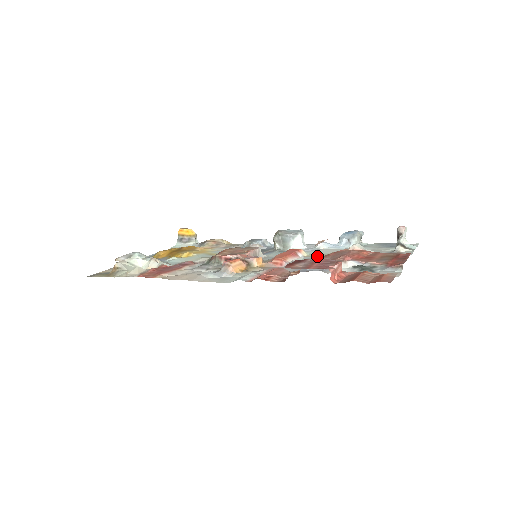
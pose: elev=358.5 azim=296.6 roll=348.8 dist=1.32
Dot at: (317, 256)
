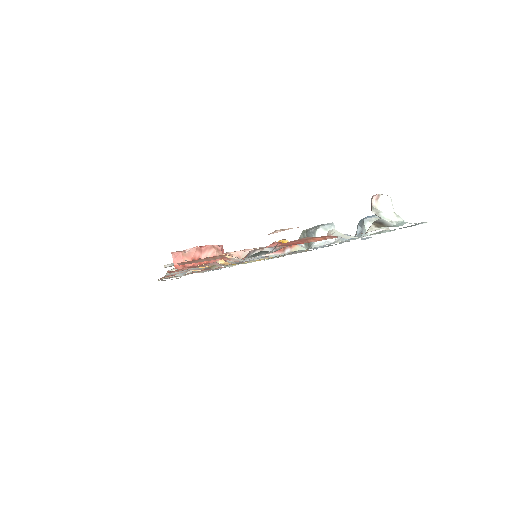
Dot at: occluded
